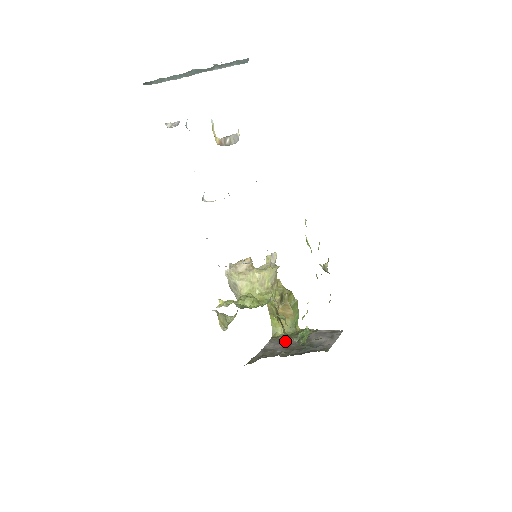
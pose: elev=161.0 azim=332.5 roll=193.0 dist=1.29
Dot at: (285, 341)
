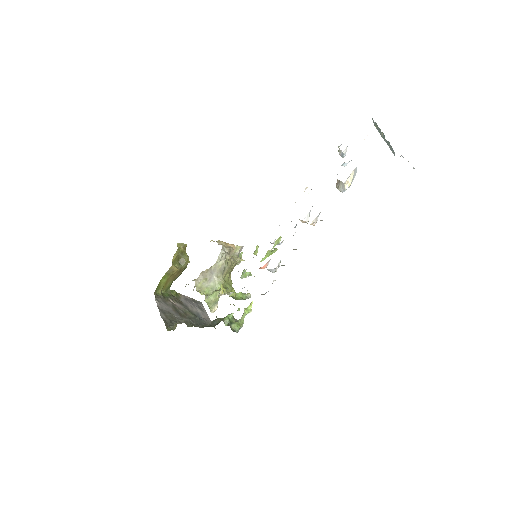
Dot at: (170, 303)
